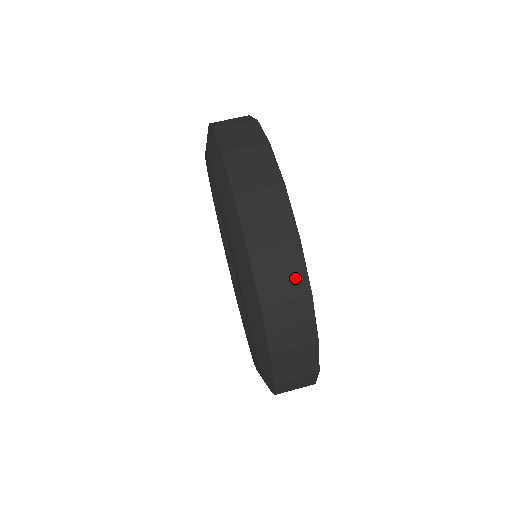
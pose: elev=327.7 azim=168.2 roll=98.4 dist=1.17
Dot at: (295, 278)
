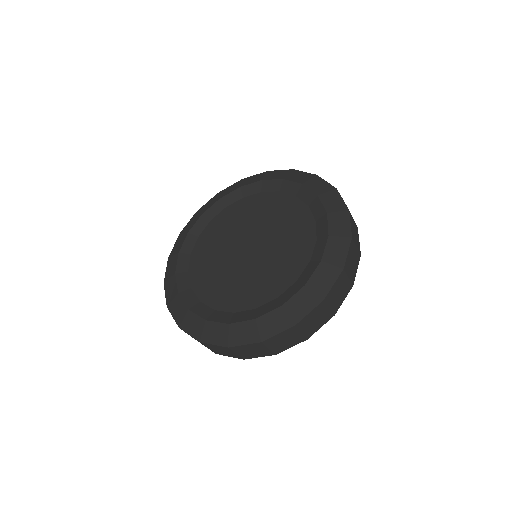
Dot at: occluded
